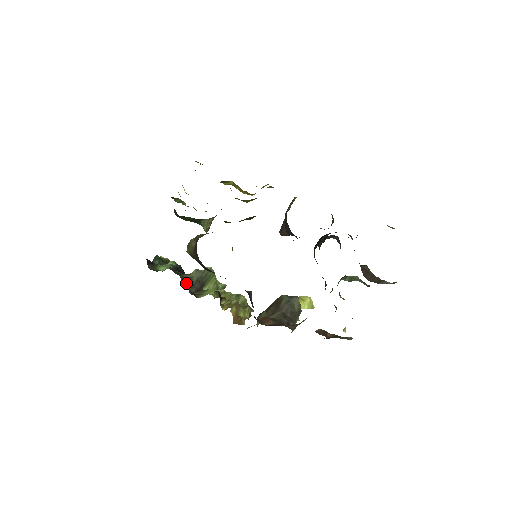
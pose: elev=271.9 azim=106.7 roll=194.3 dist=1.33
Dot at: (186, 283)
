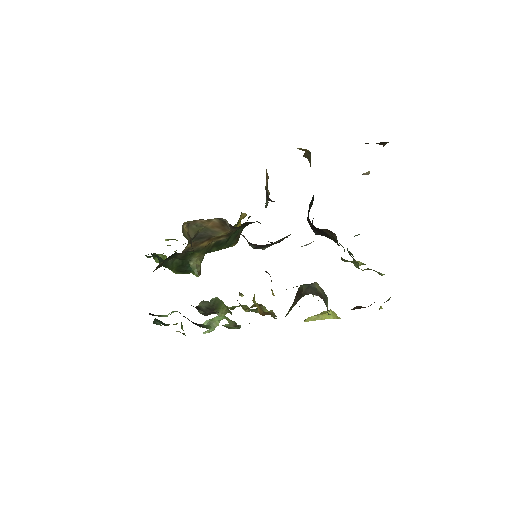
Dot at: (196, 308)
